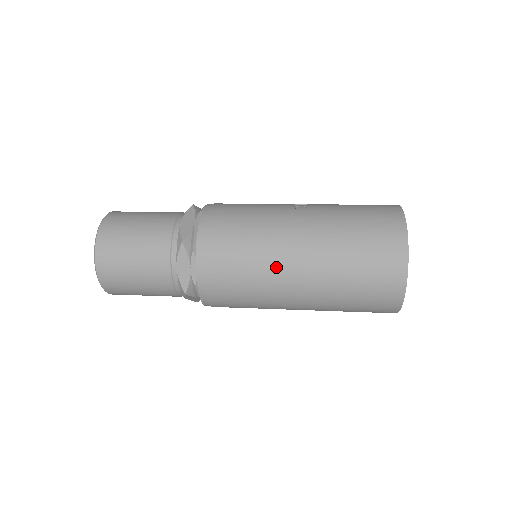
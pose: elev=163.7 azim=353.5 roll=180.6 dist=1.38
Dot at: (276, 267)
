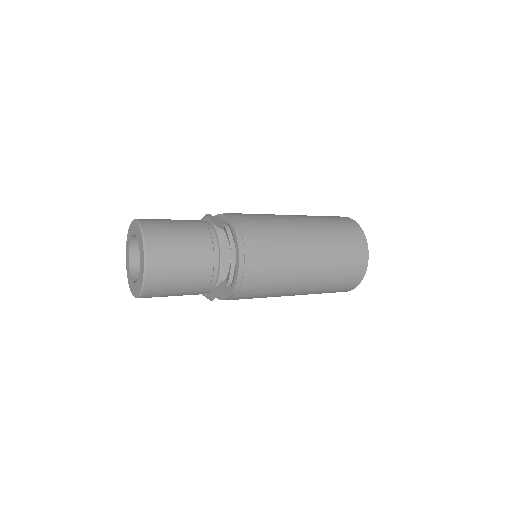
Dot at: (295, 248)
